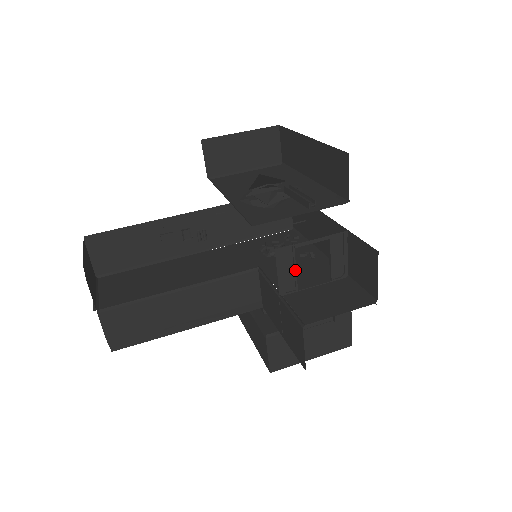
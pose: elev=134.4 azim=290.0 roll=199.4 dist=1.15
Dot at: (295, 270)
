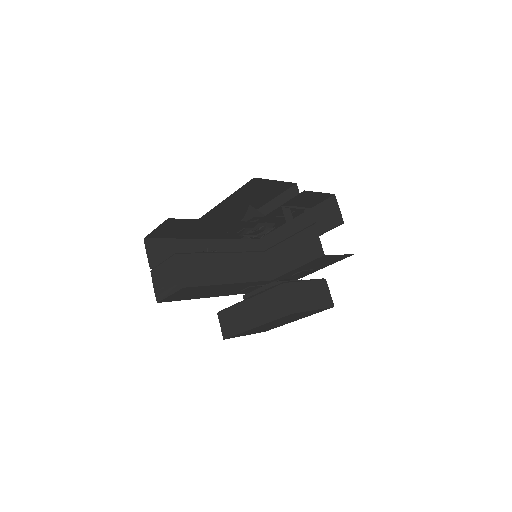
Dot at: (293, 222)
